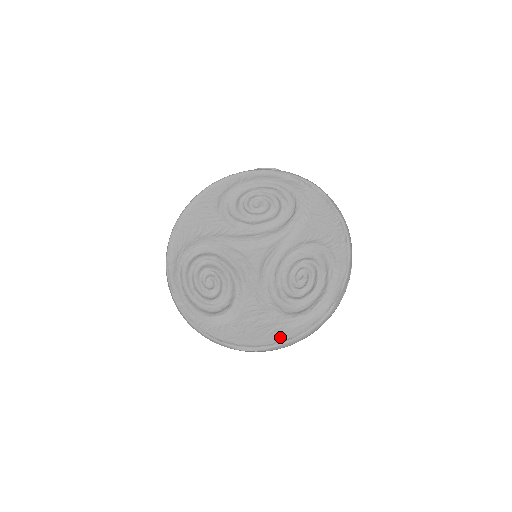
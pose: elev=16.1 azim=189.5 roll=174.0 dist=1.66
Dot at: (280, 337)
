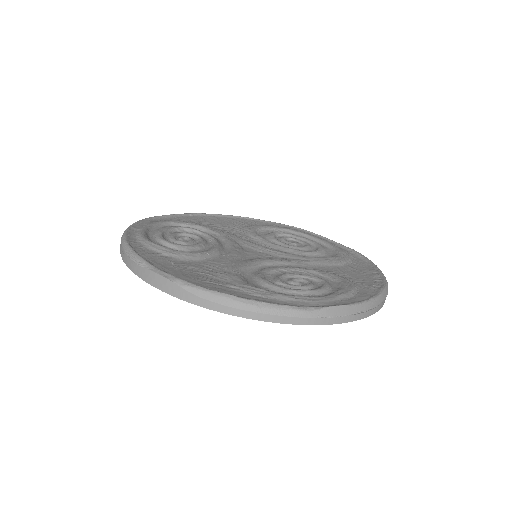
Dot at: (220, 289)
